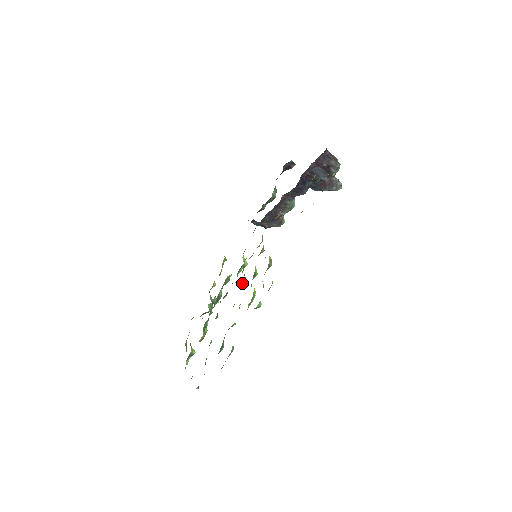
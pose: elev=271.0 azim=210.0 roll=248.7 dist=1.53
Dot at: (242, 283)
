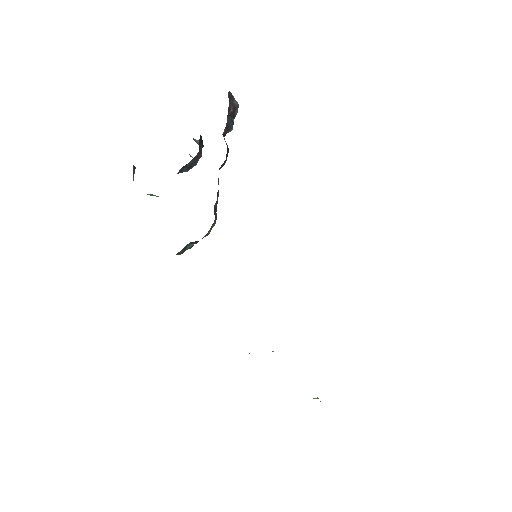
Dot at: occluded
